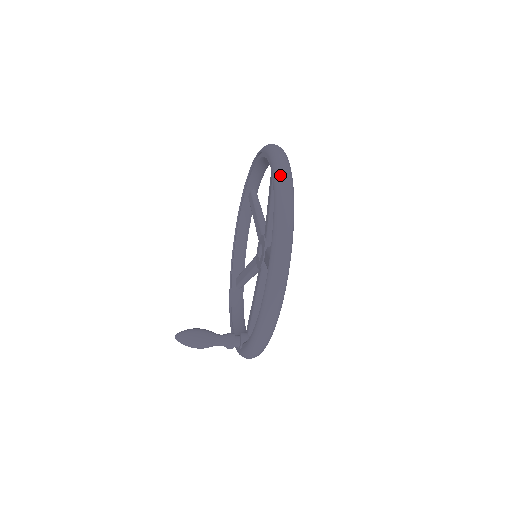
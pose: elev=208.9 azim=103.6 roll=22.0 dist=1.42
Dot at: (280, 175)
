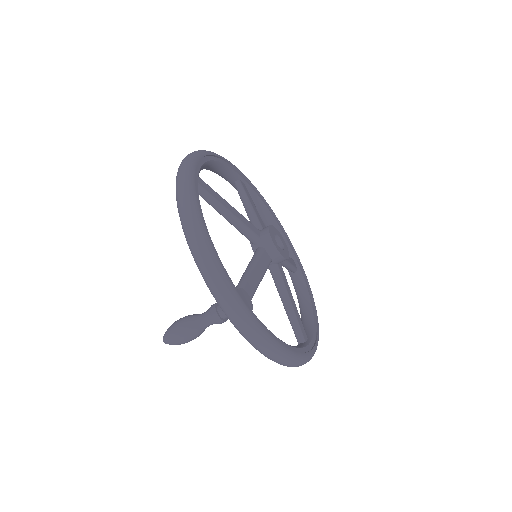
Dot at: occluded
